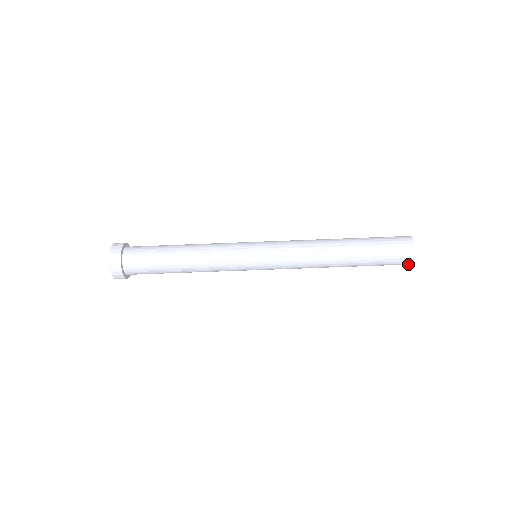
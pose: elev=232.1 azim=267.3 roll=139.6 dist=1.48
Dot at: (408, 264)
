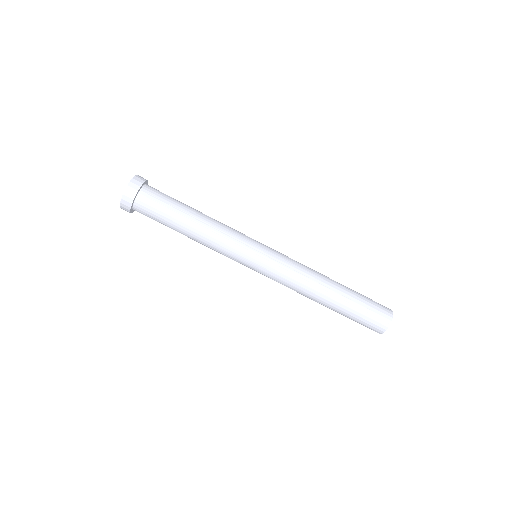
Dot at: (387, 324)
